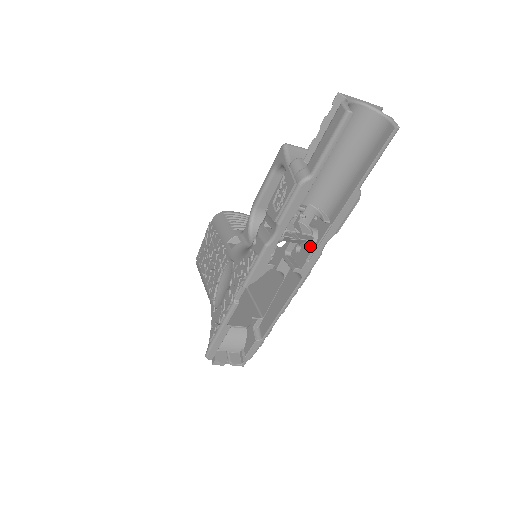
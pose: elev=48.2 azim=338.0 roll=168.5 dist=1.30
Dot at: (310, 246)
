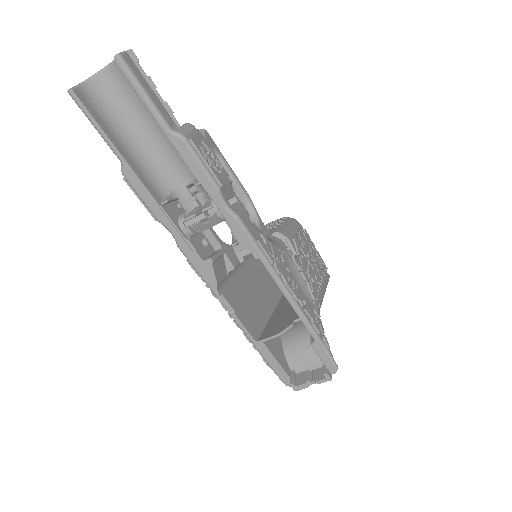
Dot at: (221, 217)
